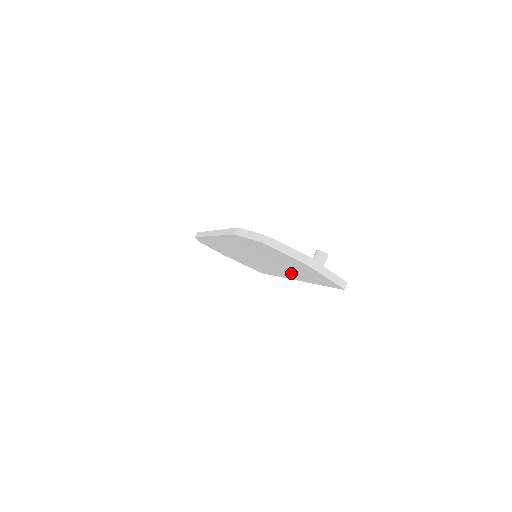
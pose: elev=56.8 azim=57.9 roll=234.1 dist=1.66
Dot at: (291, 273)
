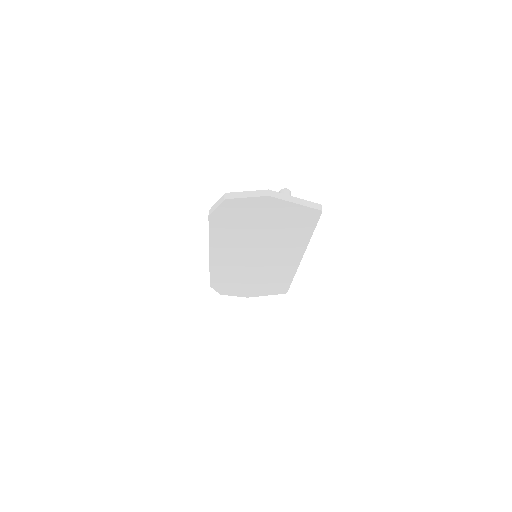
Dot at: (287, 245)
